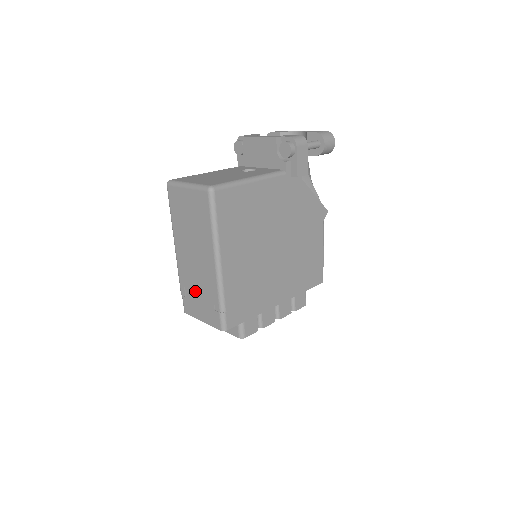
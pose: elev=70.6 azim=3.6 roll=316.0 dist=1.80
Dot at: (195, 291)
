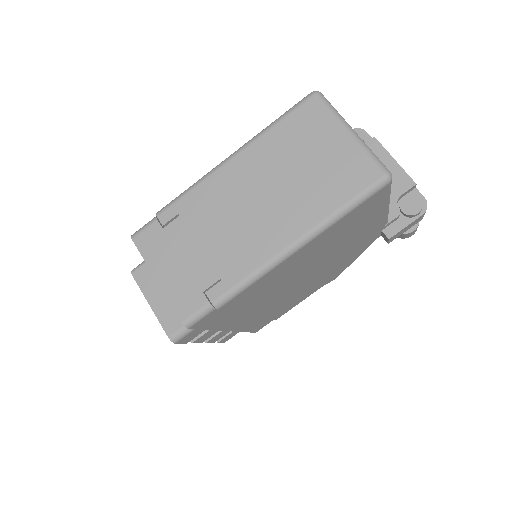
Dot at: (194, 239)
